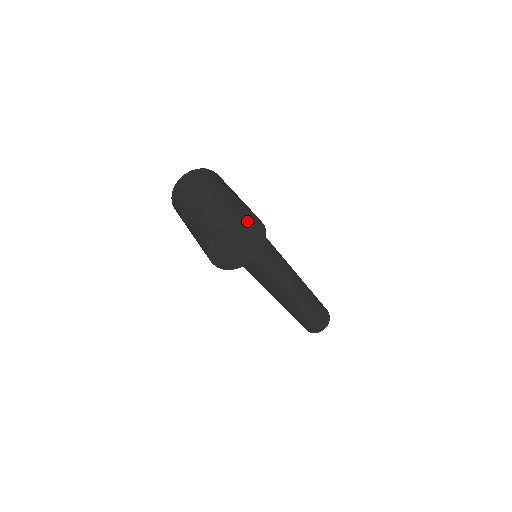
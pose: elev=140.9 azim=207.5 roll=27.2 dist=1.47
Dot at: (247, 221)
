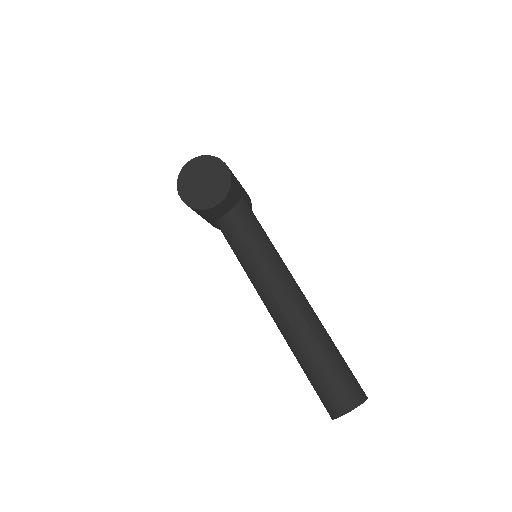
Dot at: (214, 162)
